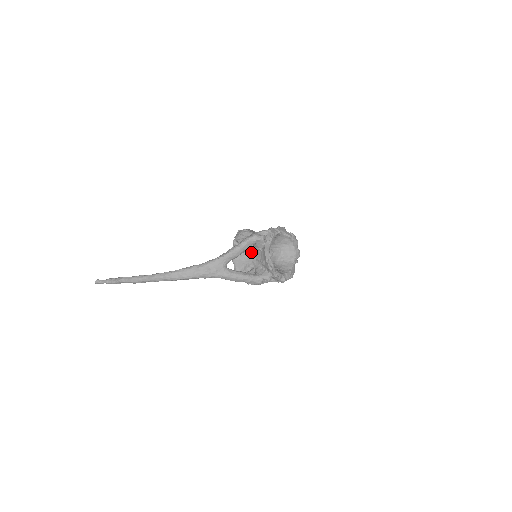
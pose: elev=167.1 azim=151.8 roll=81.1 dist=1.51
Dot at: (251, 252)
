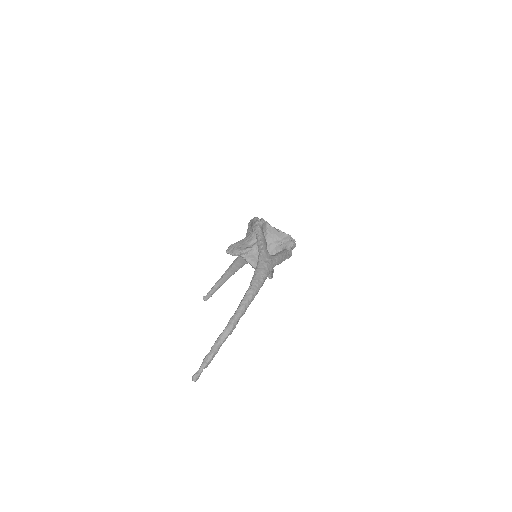
Dot at: occluded
